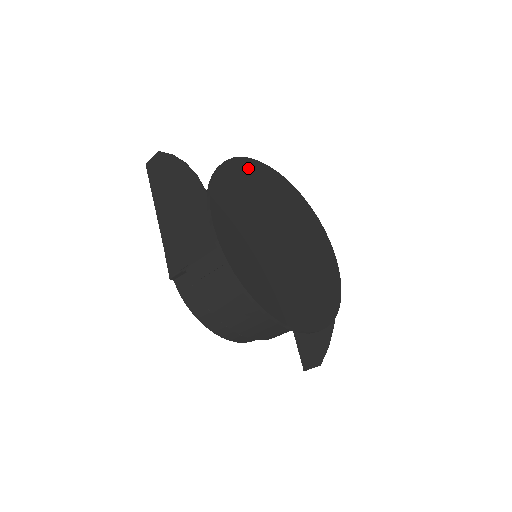
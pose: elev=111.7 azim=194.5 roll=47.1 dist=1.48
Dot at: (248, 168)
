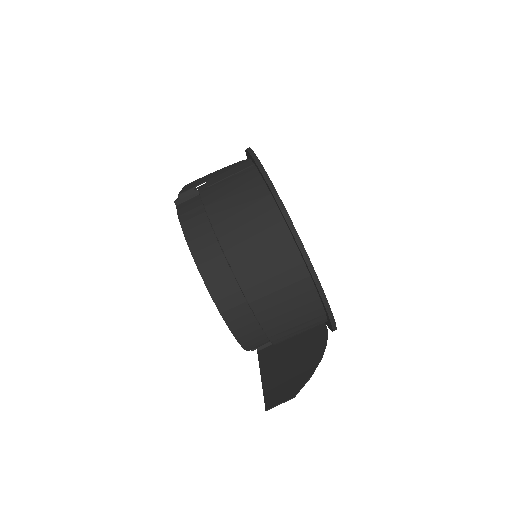
Dot at: occluded
